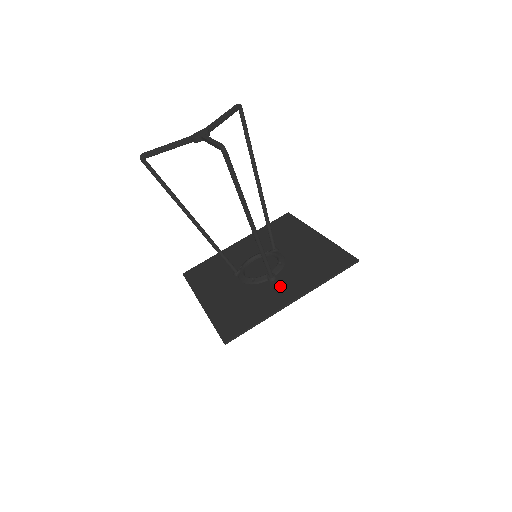
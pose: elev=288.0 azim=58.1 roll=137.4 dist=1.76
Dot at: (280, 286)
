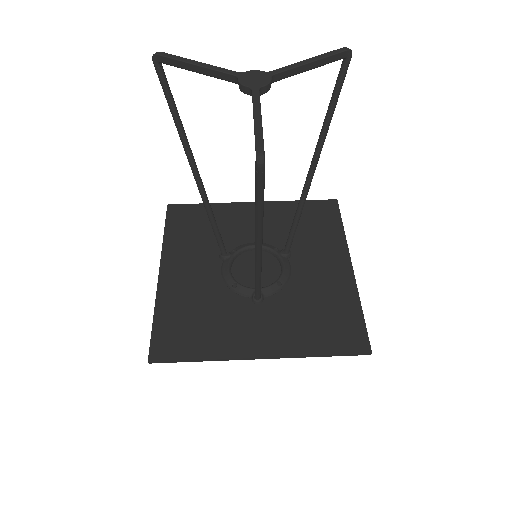
Dot at: (259, 320)
